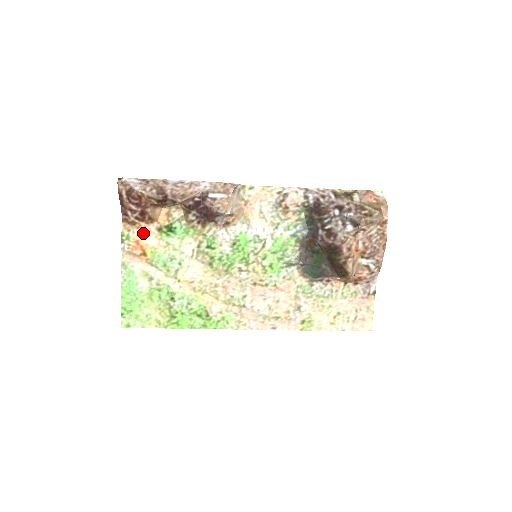
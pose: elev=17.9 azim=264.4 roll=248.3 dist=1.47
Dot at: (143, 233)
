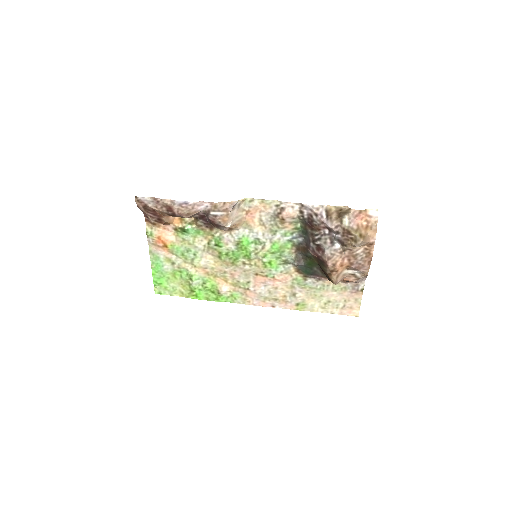
Dot at: (163, 231)
